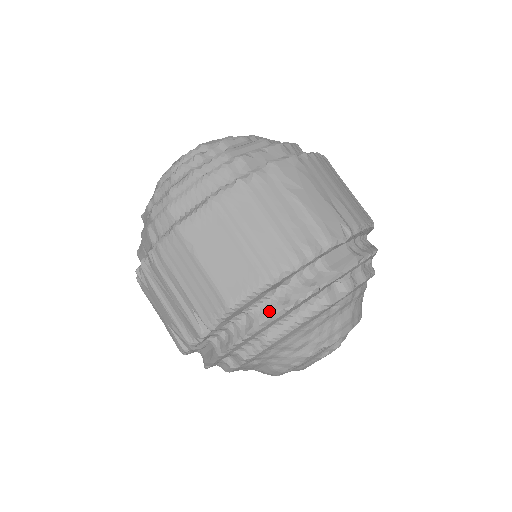
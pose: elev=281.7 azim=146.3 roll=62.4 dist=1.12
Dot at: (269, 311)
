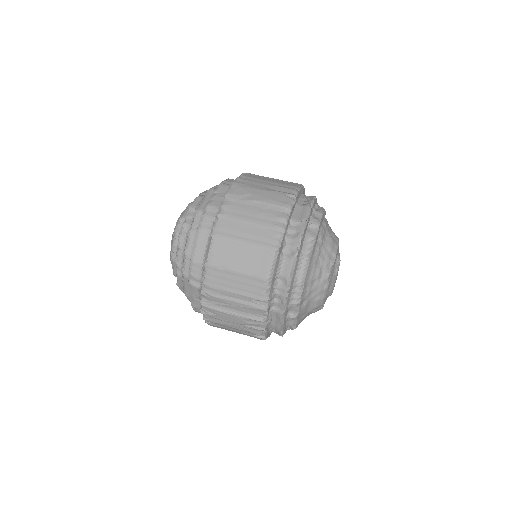
Dot at: (288, 265)
